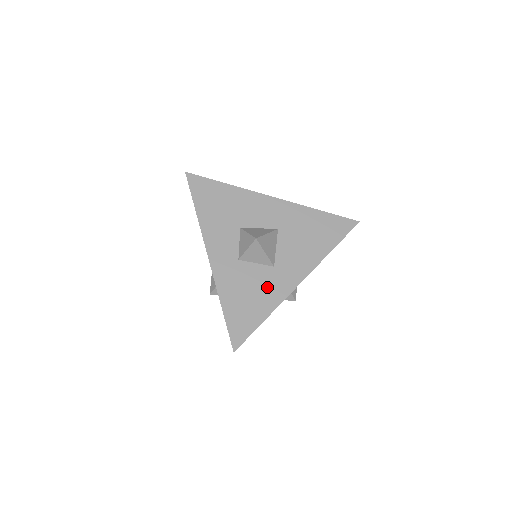
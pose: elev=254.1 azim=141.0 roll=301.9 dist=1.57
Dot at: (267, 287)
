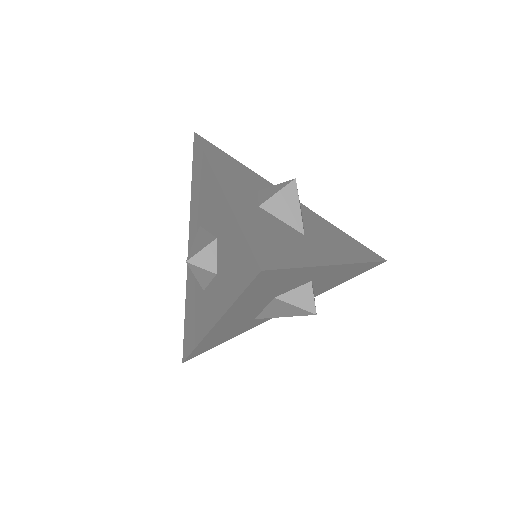
Dot at: (300, 244)
